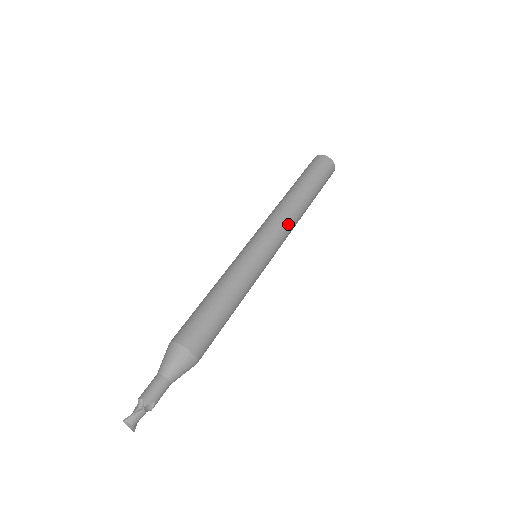
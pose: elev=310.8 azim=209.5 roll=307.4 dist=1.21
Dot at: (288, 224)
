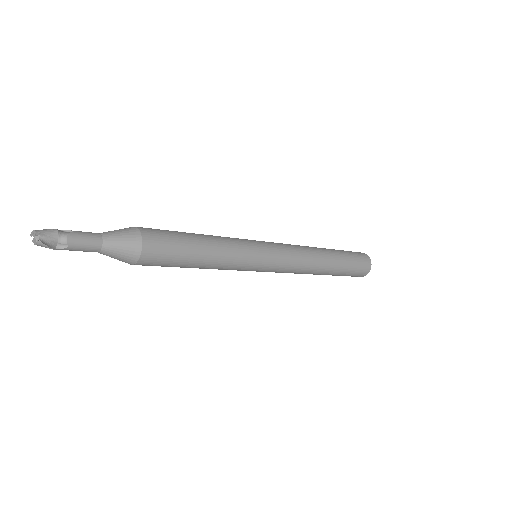
Dot at: (293, 245)
